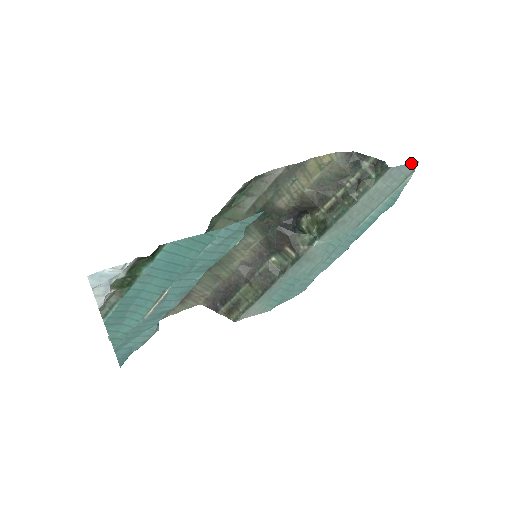
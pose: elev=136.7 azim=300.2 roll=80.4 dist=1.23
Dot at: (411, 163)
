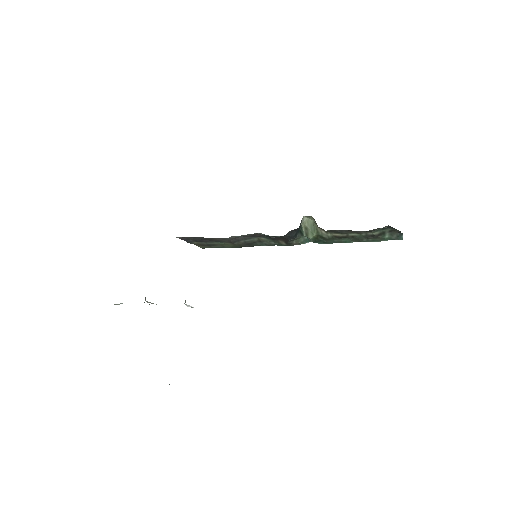
Dot at: occluded
